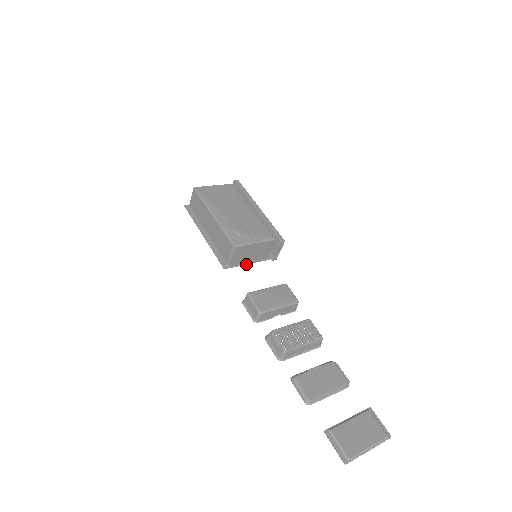
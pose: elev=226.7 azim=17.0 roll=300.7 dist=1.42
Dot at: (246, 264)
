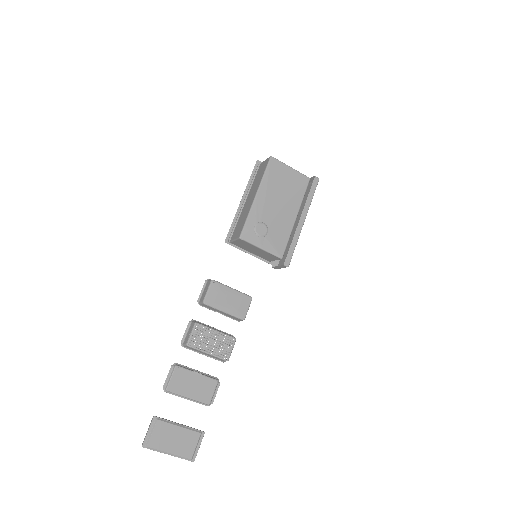
Dot at: (247, 252)
